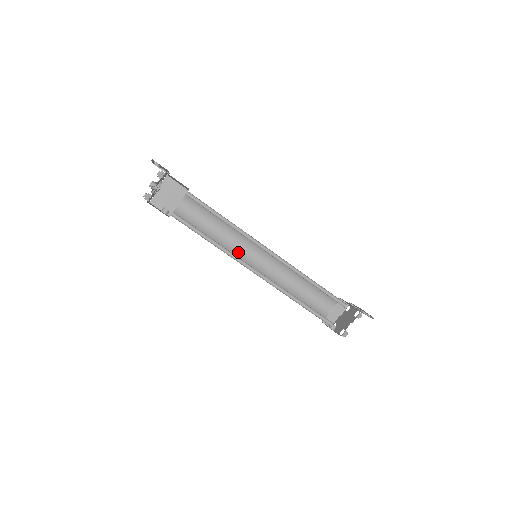
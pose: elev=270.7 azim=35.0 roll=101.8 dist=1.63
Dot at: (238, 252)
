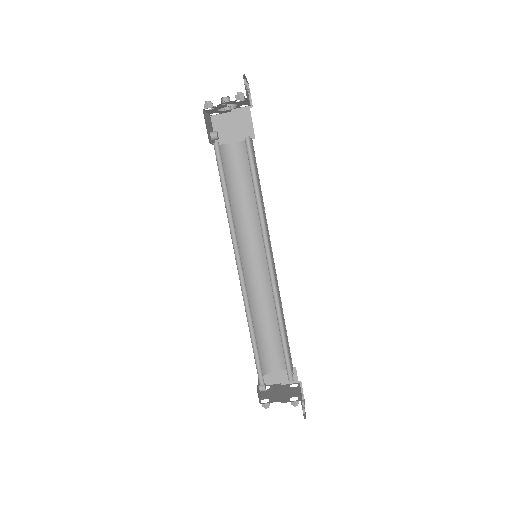
Dot at: (245, 237)
